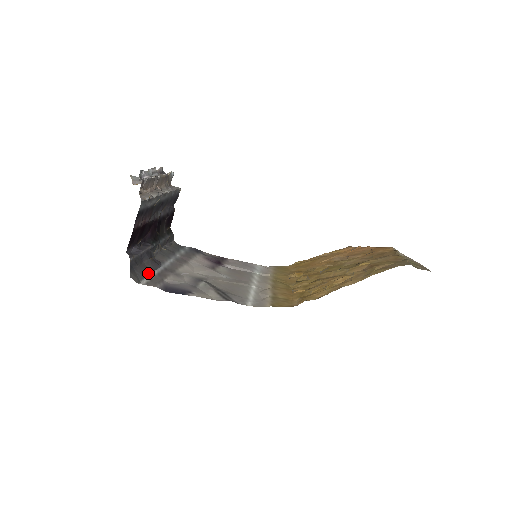
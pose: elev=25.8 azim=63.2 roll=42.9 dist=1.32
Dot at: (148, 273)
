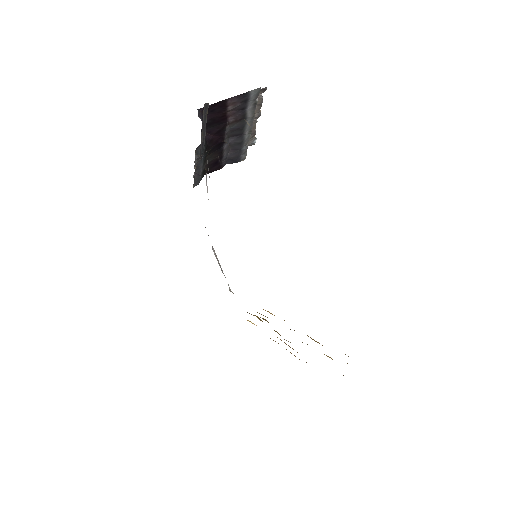
Dot at: occluded
